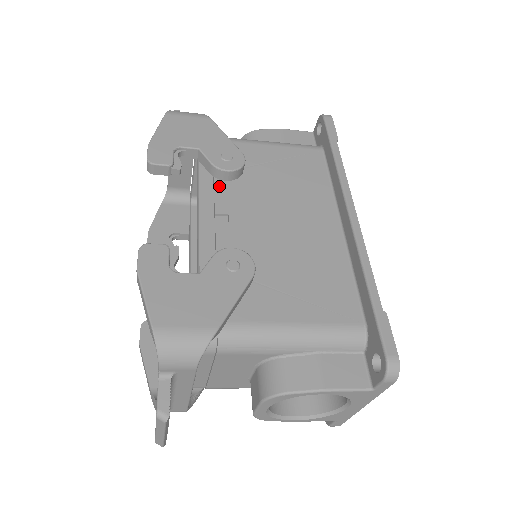
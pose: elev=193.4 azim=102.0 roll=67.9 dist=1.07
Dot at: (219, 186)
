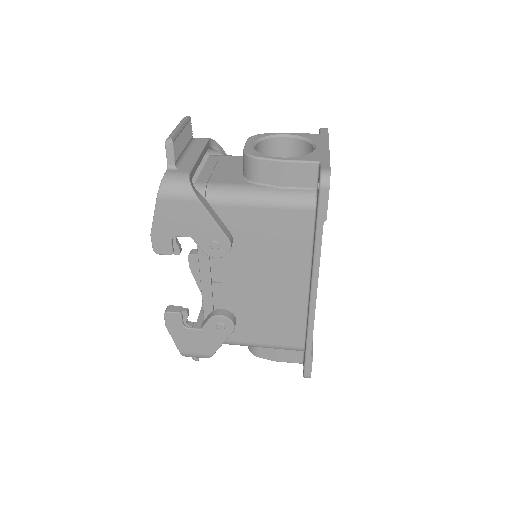
Dot at: occluded
